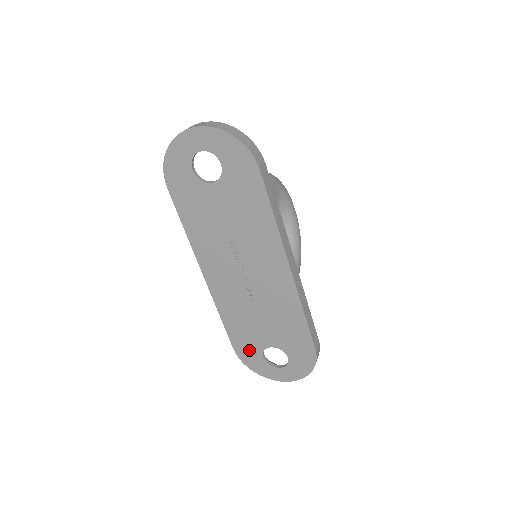
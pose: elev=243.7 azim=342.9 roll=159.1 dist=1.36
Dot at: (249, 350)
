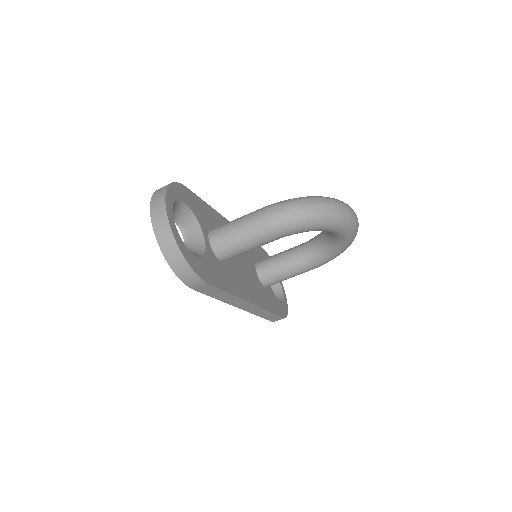
Dot at: occluded
